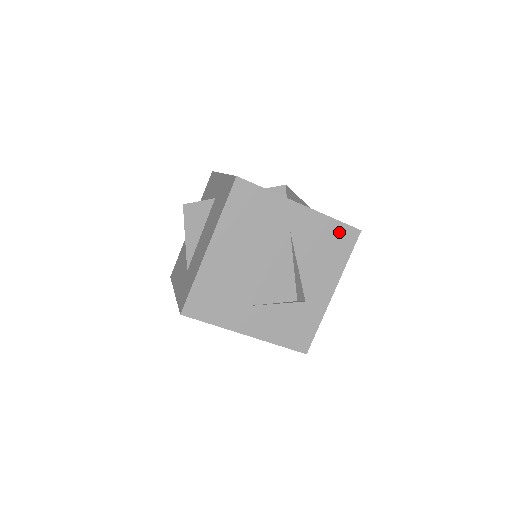
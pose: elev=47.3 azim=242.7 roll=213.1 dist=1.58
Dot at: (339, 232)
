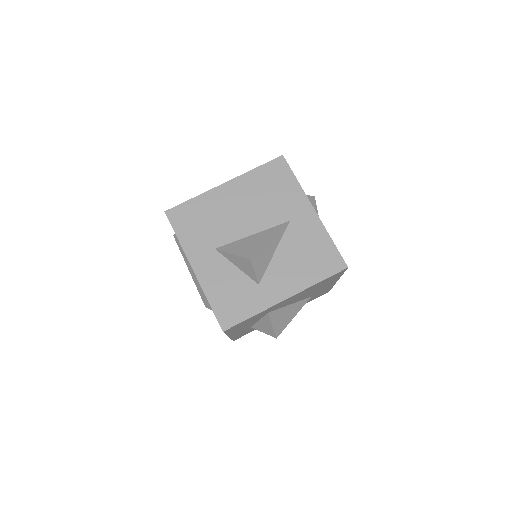
Dot at: (328, 253)
